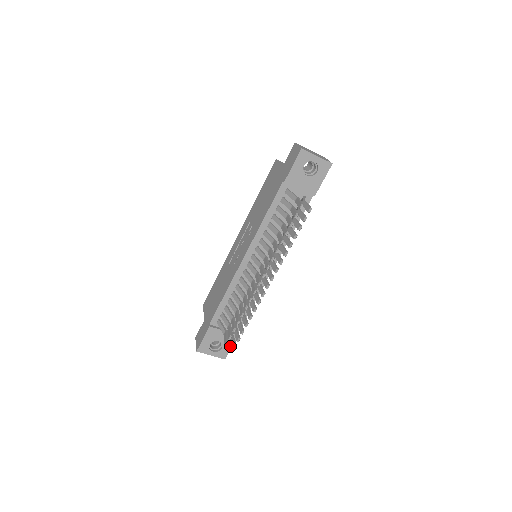
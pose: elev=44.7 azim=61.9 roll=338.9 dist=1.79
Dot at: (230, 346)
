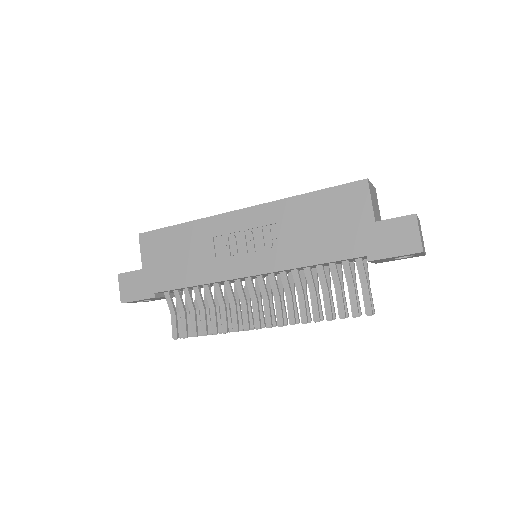
Dot at: occluded
